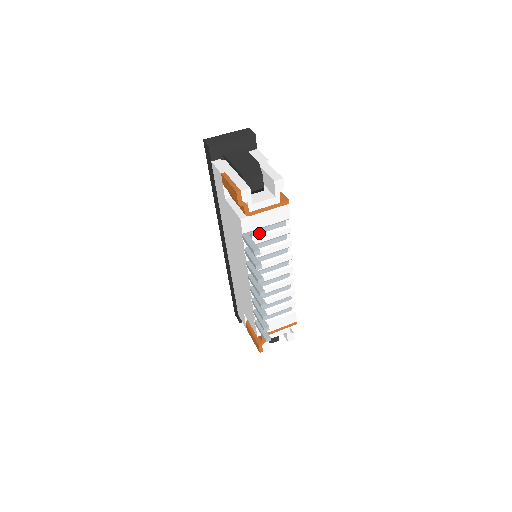
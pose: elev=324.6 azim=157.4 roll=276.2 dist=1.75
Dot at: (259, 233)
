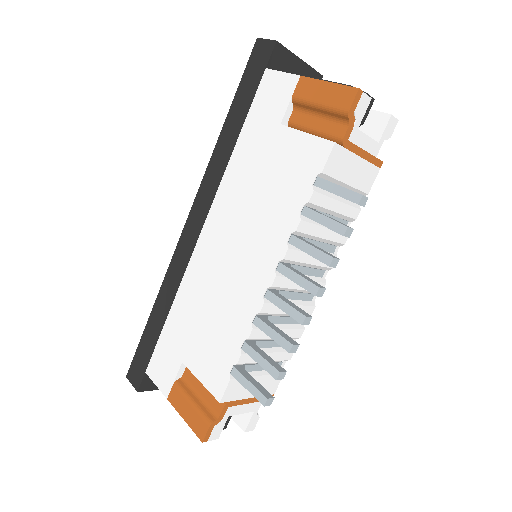
Dot at: occluded
